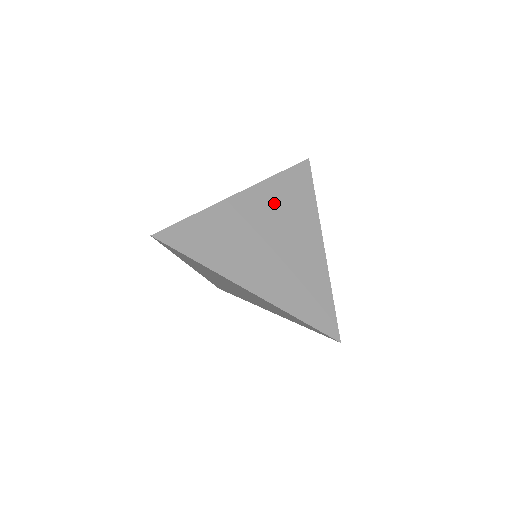
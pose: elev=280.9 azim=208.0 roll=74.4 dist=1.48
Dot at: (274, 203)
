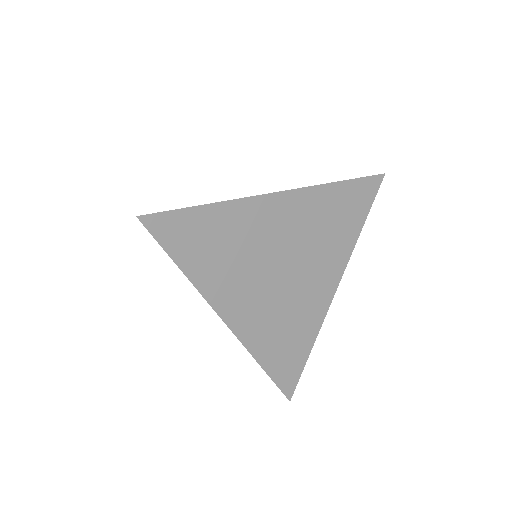
Dot at: (312, 220)
